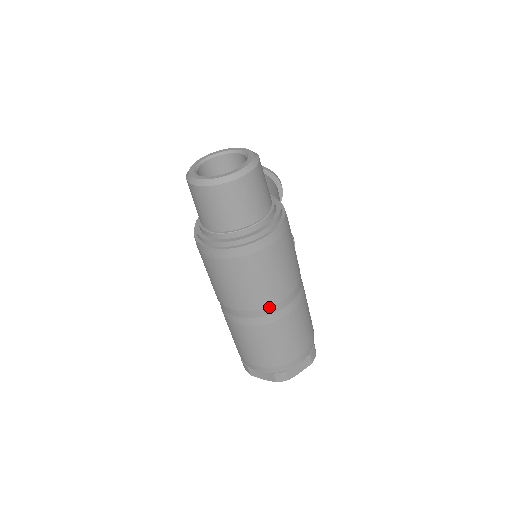
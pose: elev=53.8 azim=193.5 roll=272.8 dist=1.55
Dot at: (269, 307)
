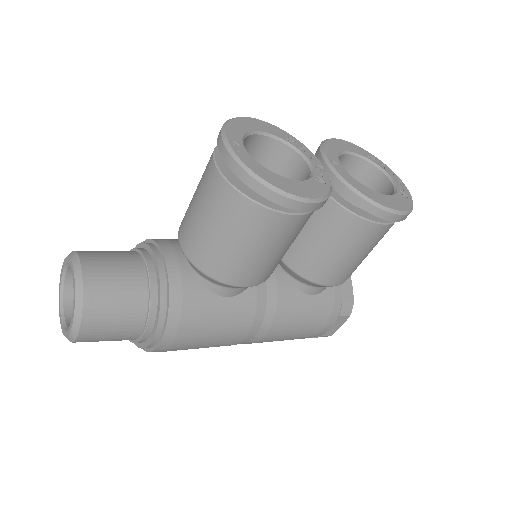
Dot at: occluded
